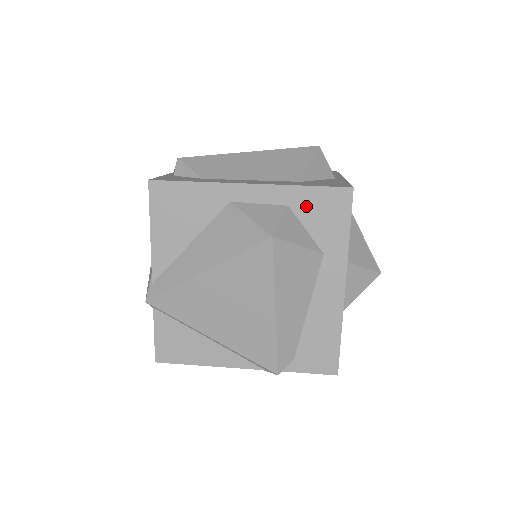
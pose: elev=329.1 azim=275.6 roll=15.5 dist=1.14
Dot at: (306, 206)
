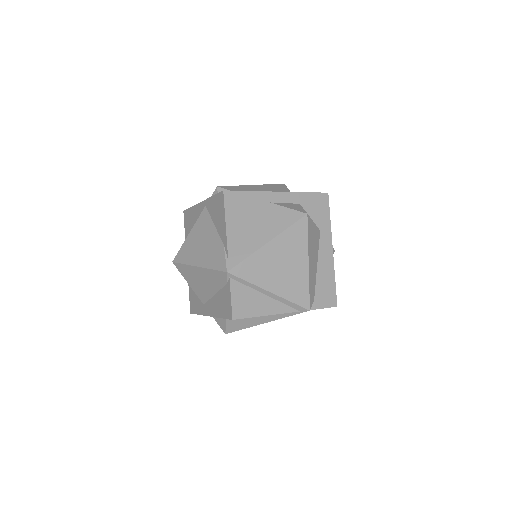
Dot at: (308, 204)
